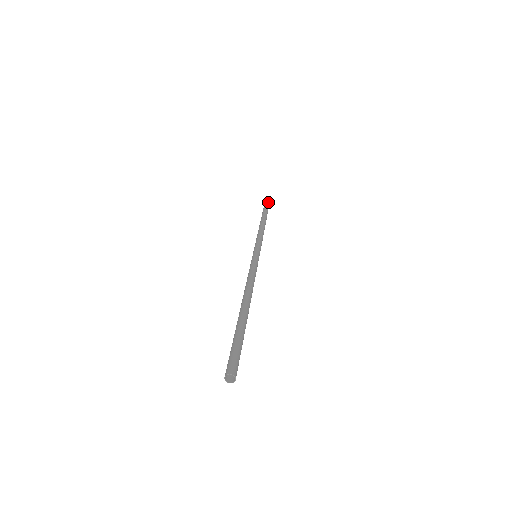
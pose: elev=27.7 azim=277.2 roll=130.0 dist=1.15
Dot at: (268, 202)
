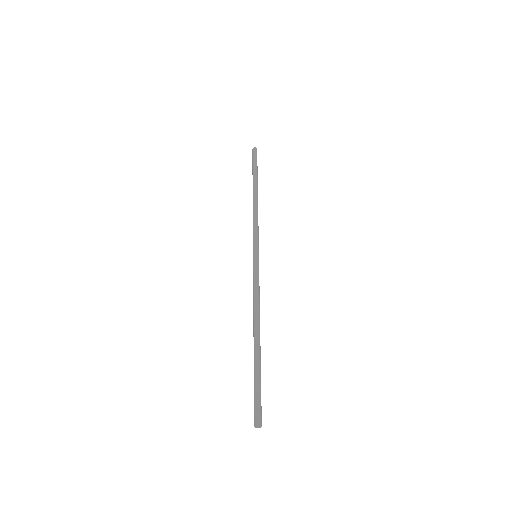
Dot at: (255, 149)
